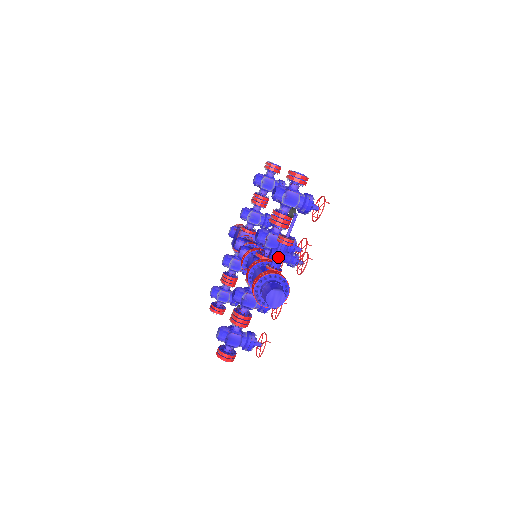
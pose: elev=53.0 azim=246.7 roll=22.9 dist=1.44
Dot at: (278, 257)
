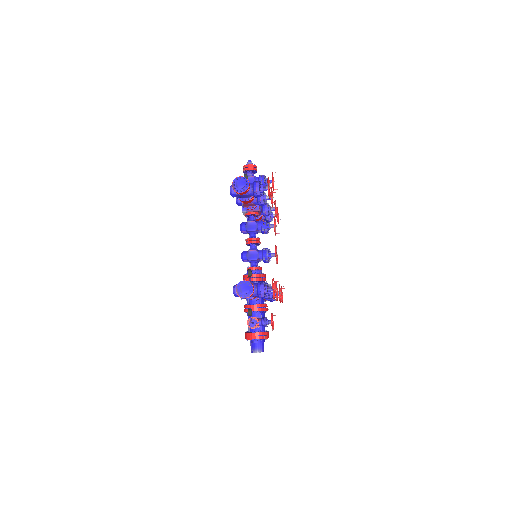
Dot at: occluded
